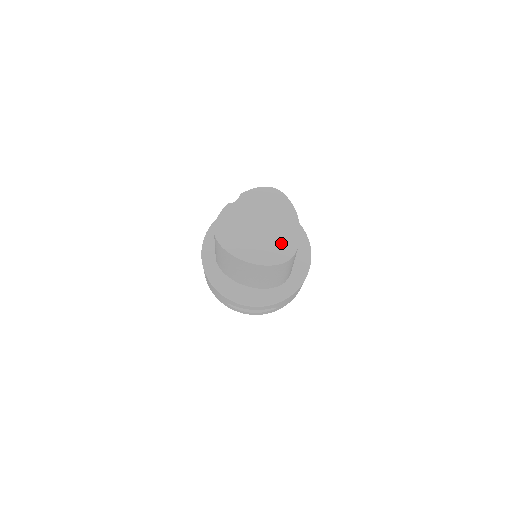
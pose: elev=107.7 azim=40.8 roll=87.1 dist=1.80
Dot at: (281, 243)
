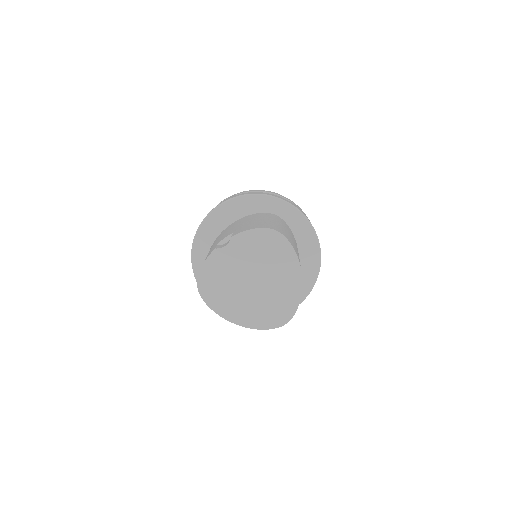
Dot at: (277, 304)
